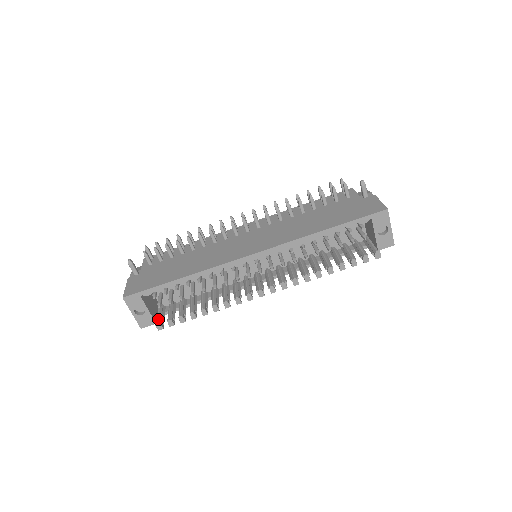
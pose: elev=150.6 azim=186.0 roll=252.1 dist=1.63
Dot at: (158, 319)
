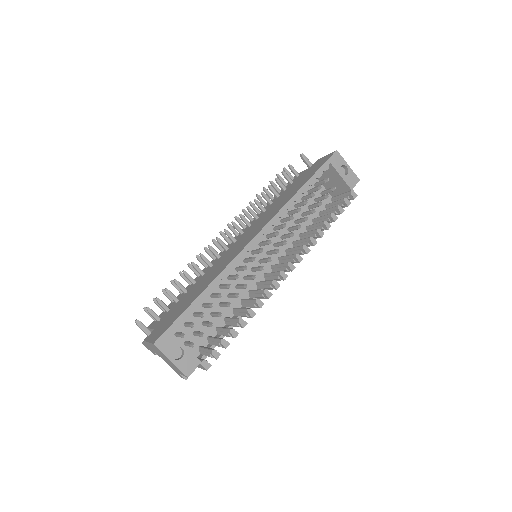
Dot at: (200, 359)
